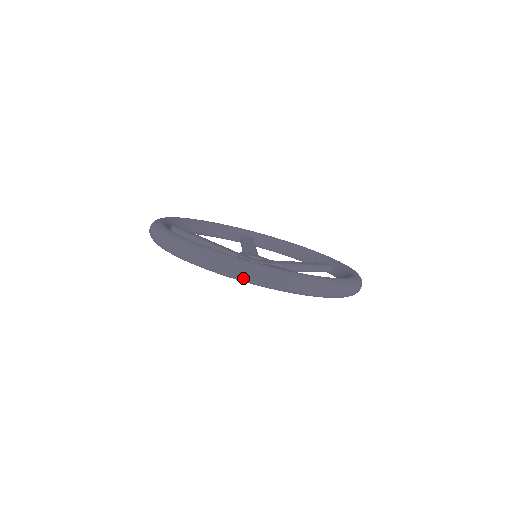
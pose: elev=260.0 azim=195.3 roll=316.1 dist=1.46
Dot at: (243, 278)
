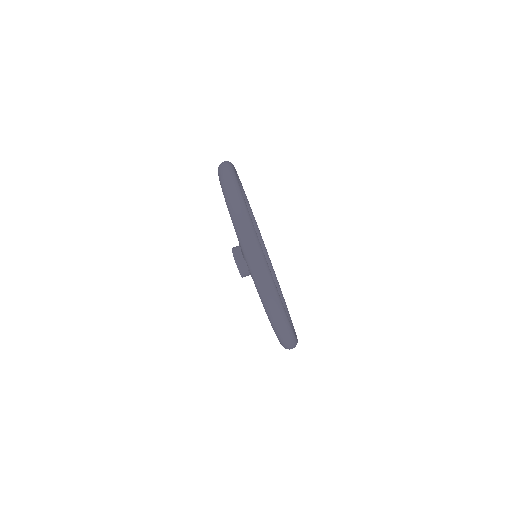
Dot at: (251, 264)
